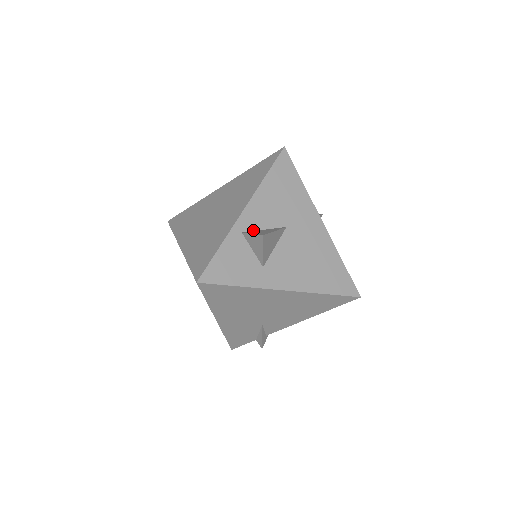
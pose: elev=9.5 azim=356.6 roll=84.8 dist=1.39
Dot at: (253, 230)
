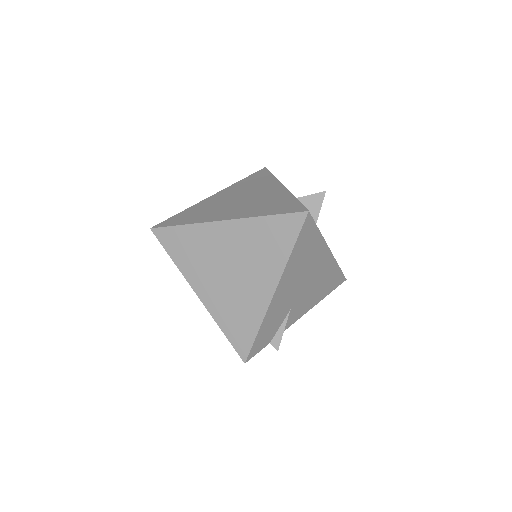
Dot at: occluded
